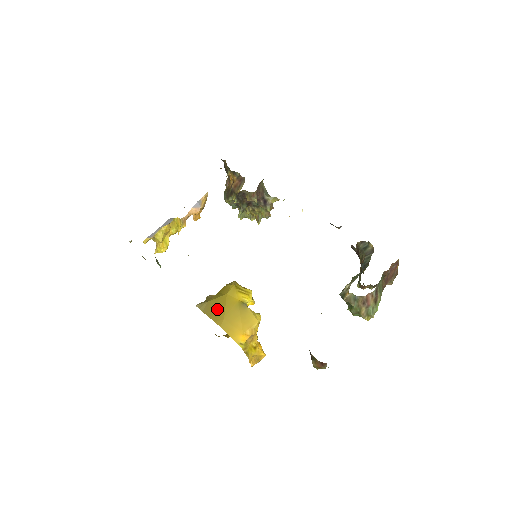
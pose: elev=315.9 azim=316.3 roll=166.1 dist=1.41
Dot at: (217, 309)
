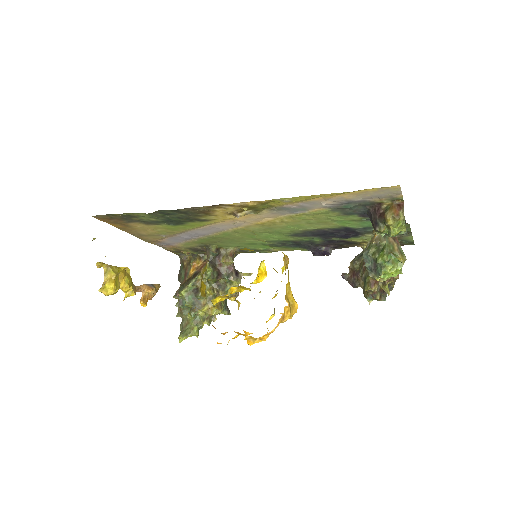
Dot at: occluded
